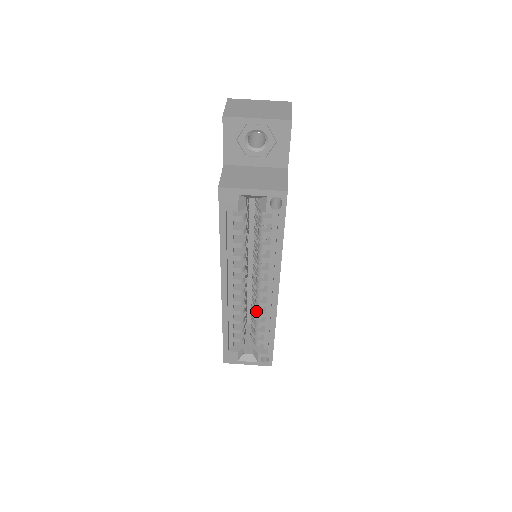
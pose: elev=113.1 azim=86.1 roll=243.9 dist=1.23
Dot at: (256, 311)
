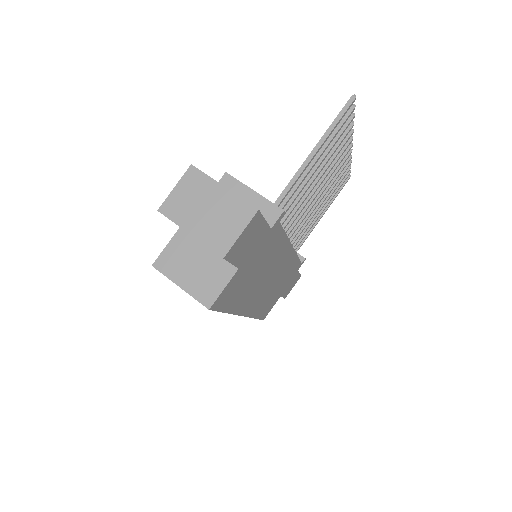
Dot at: occluded
